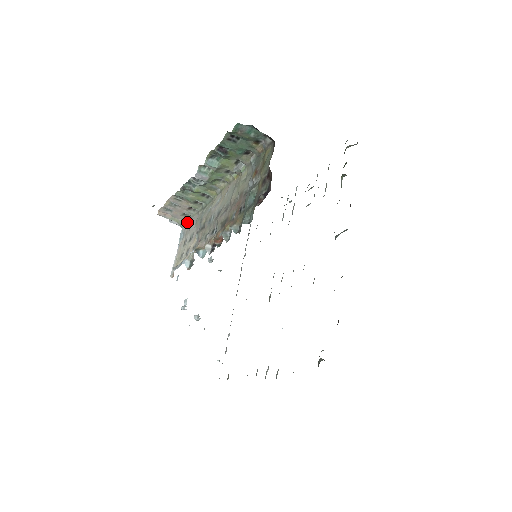
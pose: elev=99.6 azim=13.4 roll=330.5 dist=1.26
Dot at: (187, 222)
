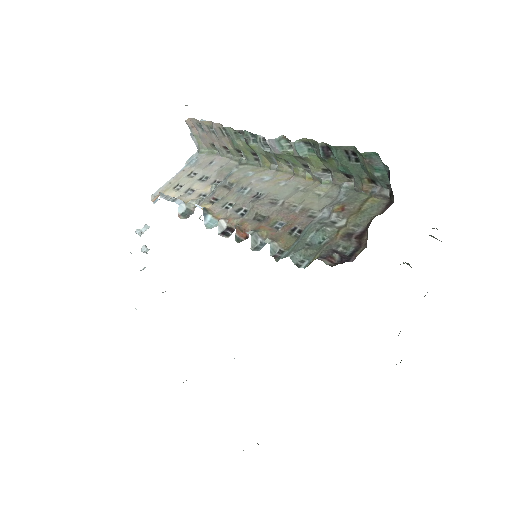
Dot at: (209, 153)
